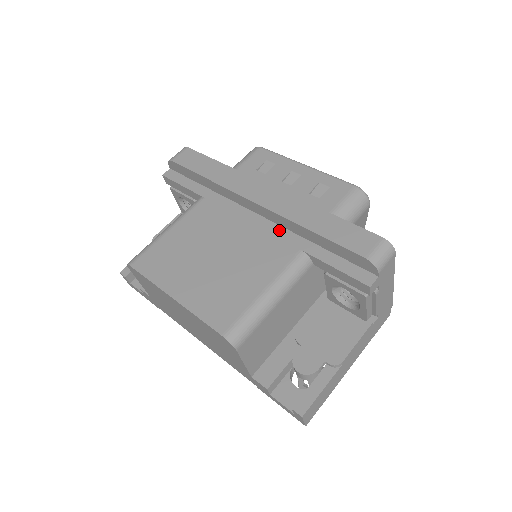
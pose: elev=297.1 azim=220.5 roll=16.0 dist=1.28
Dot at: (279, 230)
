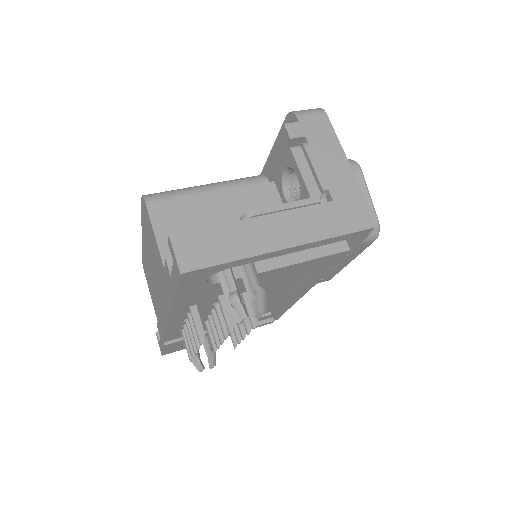
Dot at: occluded
